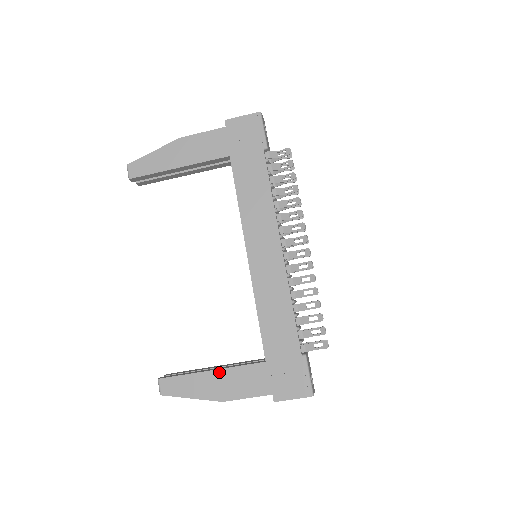
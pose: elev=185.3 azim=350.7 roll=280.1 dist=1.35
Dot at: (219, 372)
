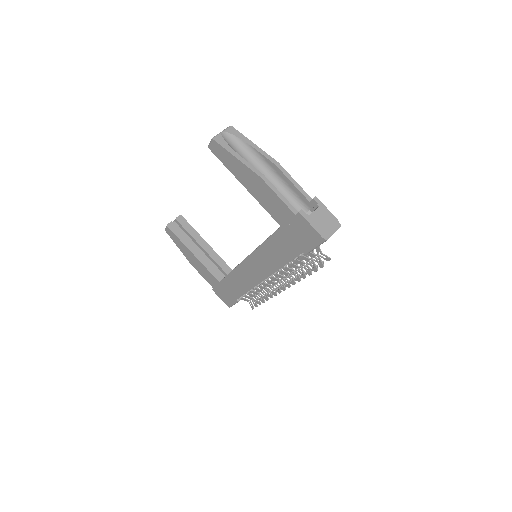
Dot at: (196, 259)
